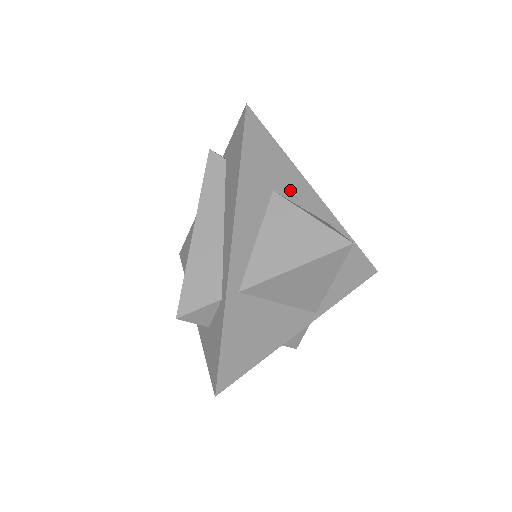
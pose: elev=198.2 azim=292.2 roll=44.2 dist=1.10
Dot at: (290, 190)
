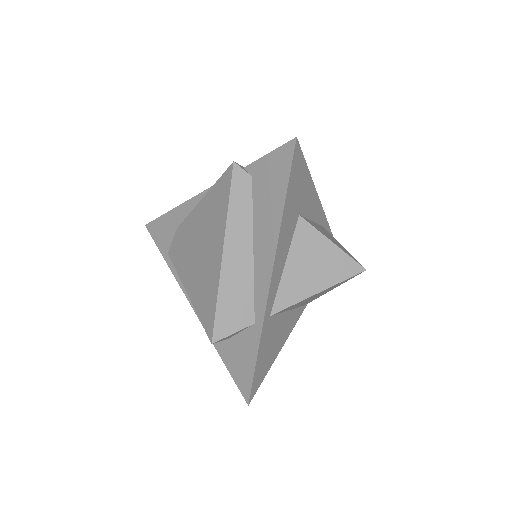
Dot at: (308, 208)
